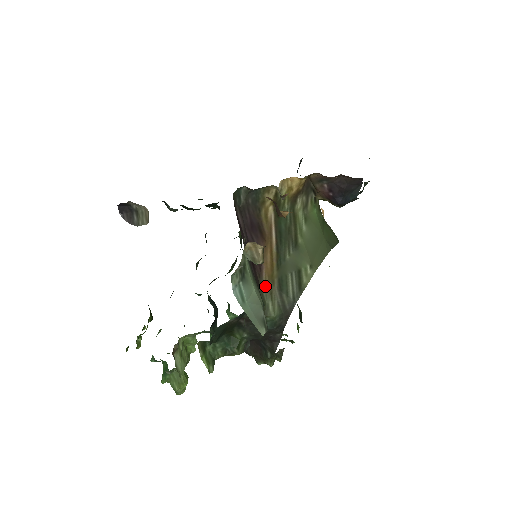
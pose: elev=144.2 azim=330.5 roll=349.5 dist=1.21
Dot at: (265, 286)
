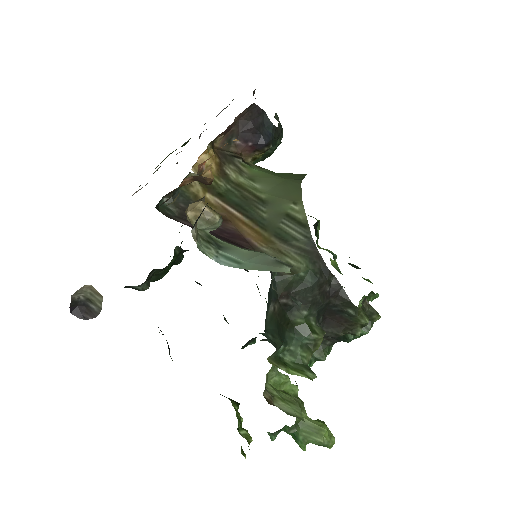
Dot at: (268, 251)
